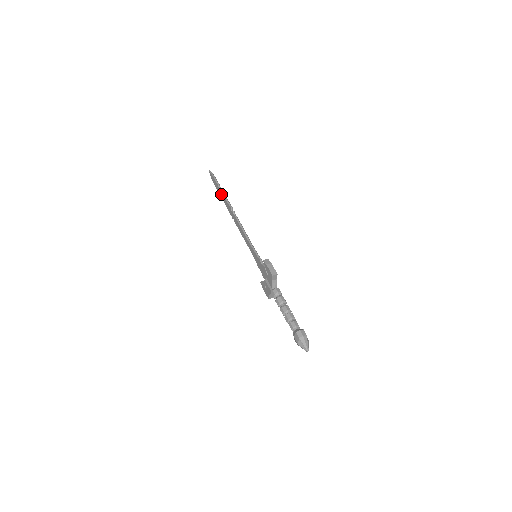
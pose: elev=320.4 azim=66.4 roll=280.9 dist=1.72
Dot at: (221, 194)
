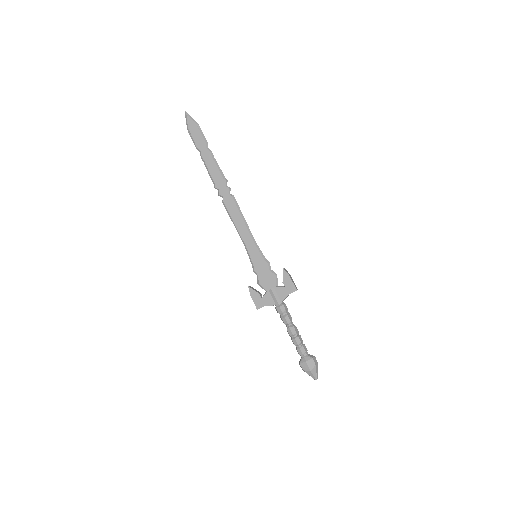
Dot at: (207, 155)
